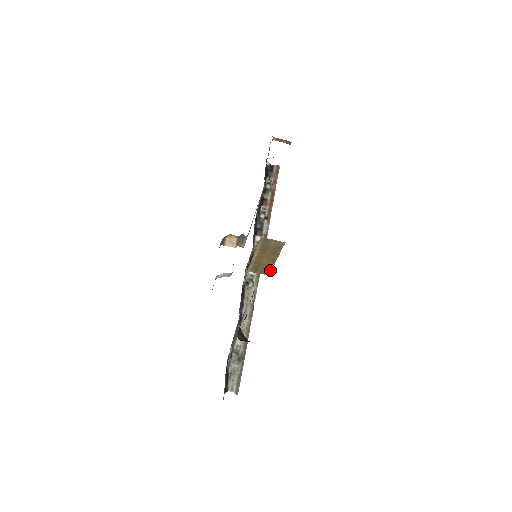
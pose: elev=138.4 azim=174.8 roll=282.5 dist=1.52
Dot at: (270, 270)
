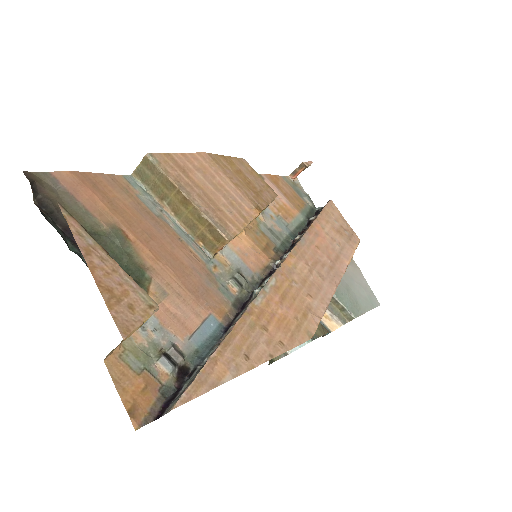
Dot at: (212, 225)
